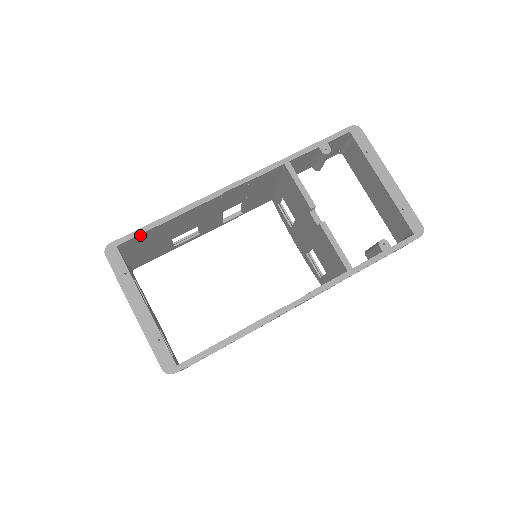
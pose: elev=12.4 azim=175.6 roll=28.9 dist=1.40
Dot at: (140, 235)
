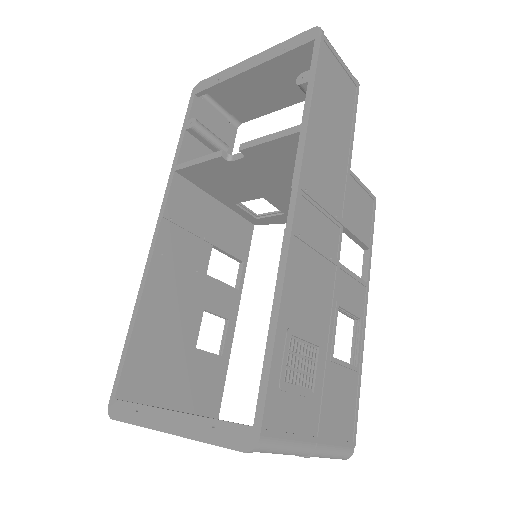
Dot at: (127, 365)
